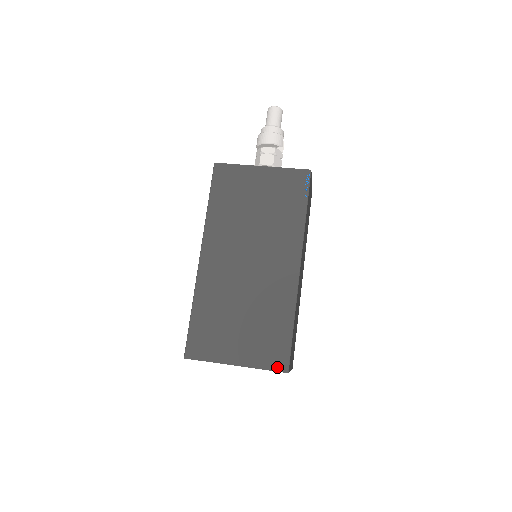
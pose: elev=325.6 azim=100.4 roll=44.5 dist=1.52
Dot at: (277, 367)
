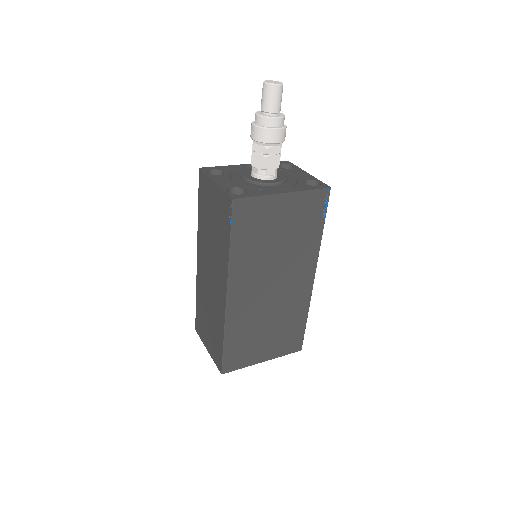
Dot at: (294, 350)
